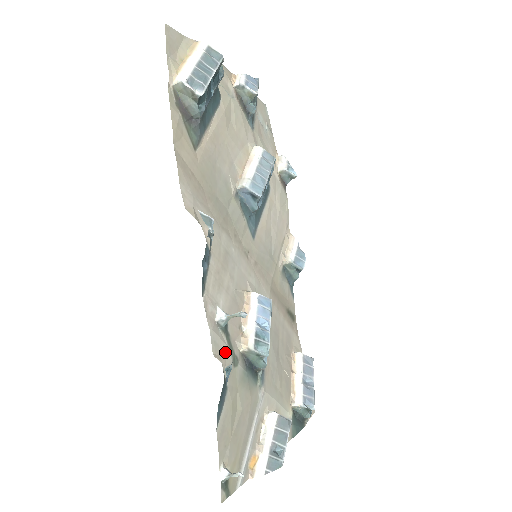
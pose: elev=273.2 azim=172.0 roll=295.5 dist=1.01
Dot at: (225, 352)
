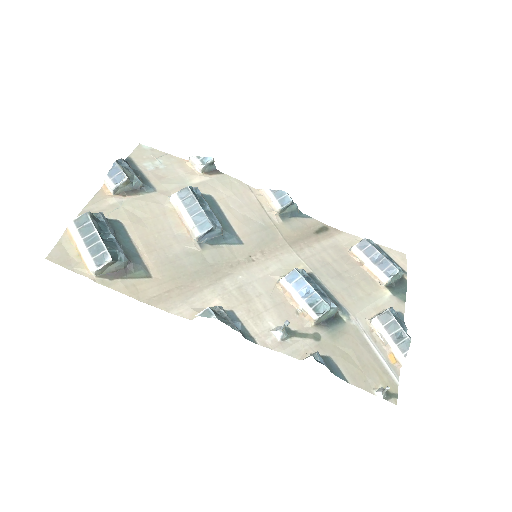
Dot at: (305, 345)
